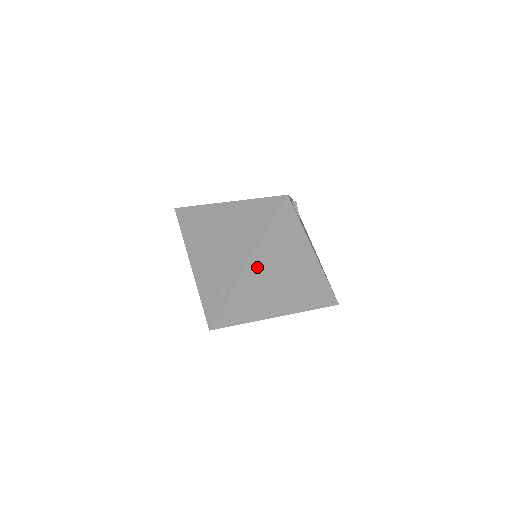
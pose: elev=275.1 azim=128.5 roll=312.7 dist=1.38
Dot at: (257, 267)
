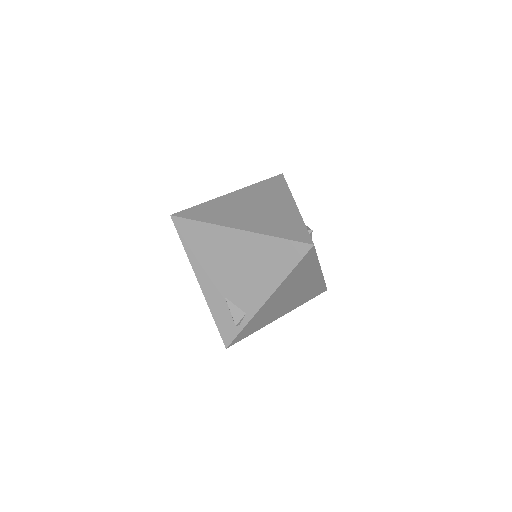
Dot at: (274, 298)
